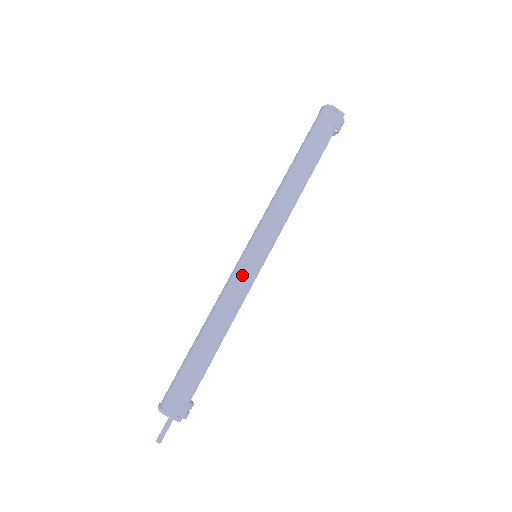
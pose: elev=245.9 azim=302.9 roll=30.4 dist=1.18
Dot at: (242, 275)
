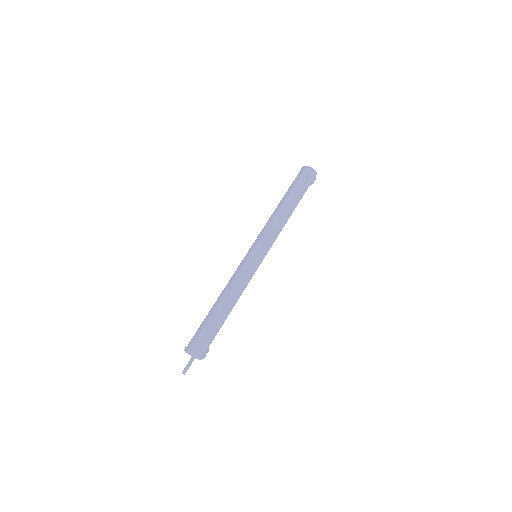
Dot at: (249, 267)
